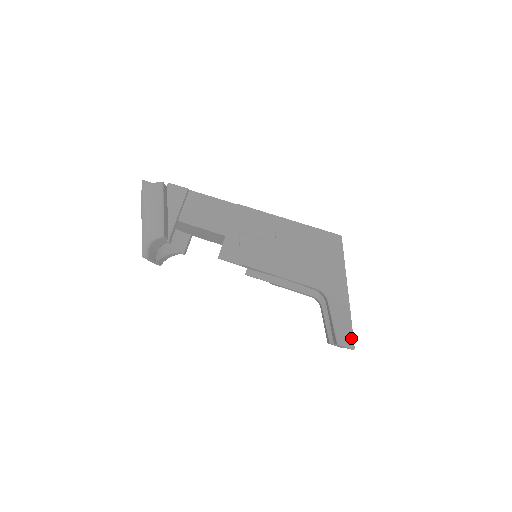
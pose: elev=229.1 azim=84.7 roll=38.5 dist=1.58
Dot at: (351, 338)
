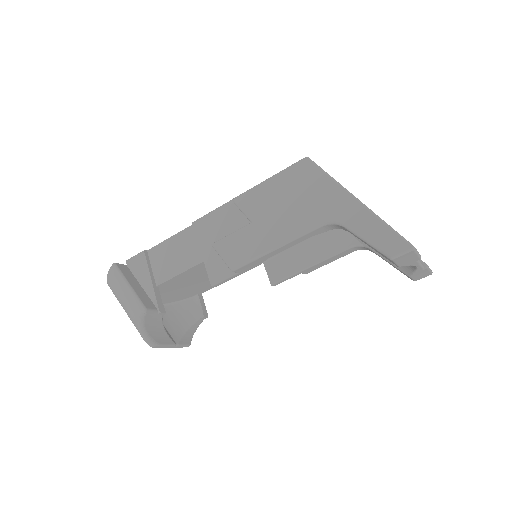
Dot at: (400, 240)
